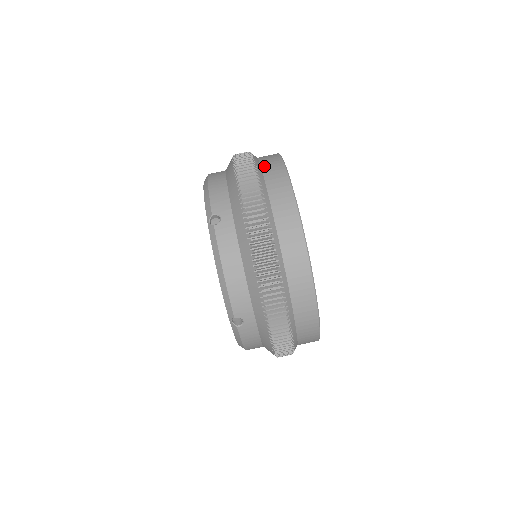
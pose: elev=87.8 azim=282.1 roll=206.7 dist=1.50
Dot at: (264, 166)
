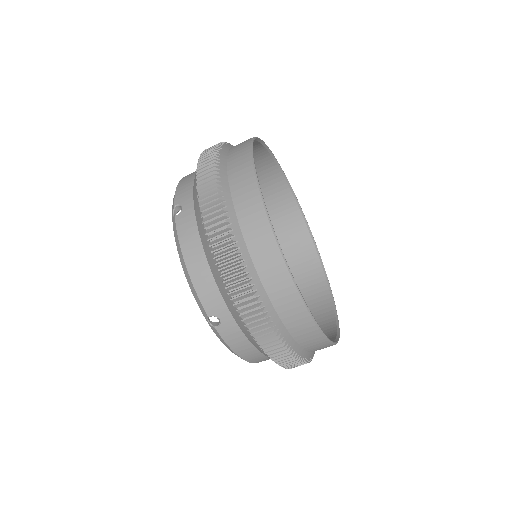
Dot at: (249, 241)
